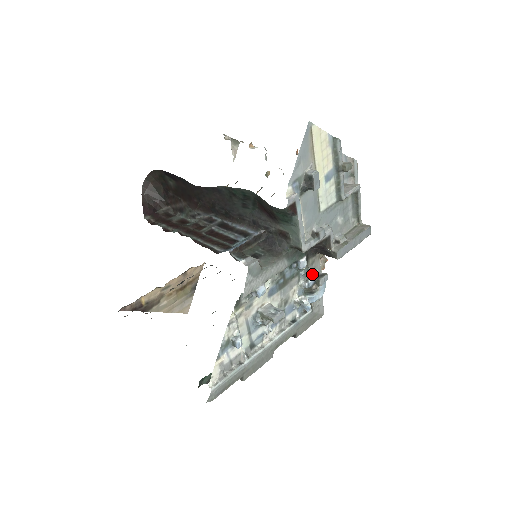
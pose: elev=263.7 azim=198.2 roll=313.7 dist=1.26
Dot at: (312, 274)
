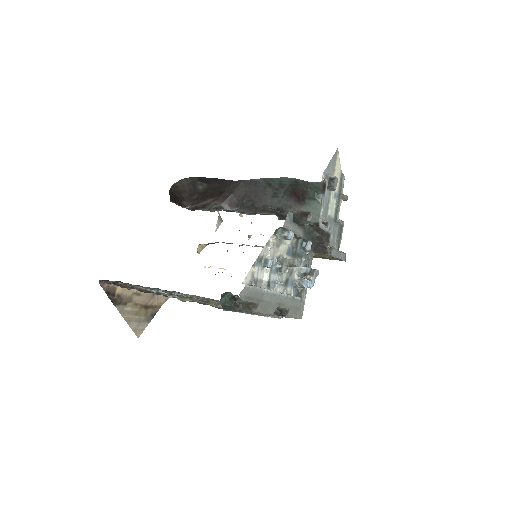
Dot at: (308, 266)
